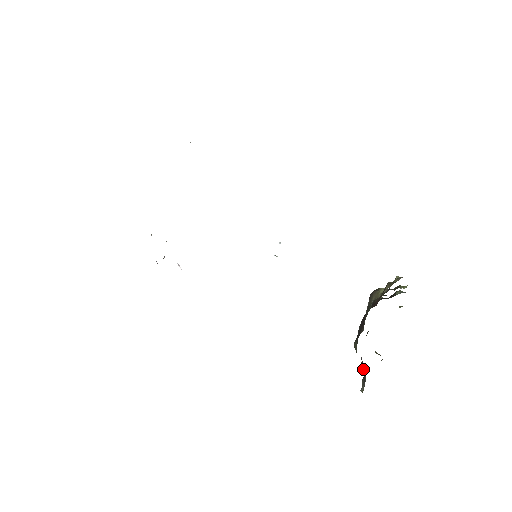
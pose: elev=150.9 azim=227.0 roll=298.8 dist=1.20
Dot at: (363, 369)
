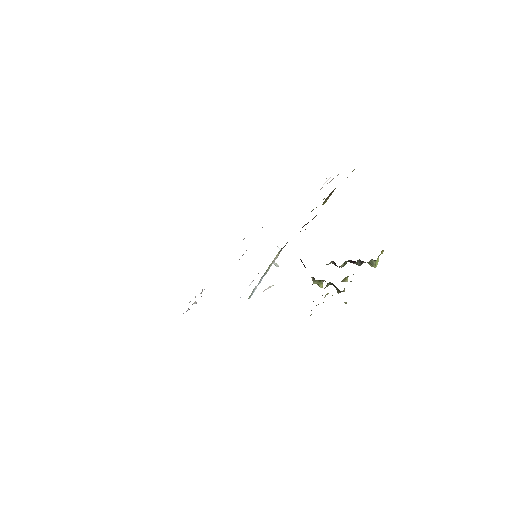
Dot at: occluded
